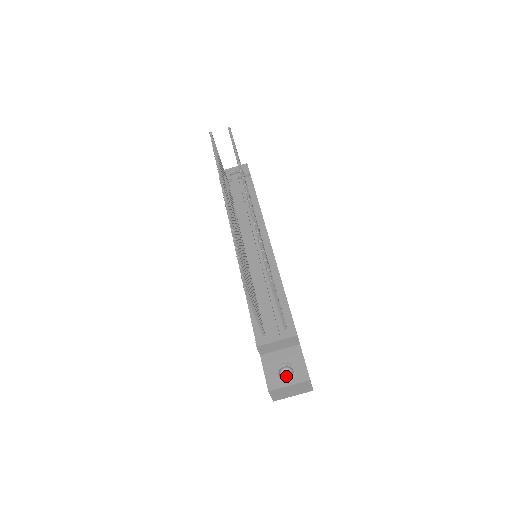
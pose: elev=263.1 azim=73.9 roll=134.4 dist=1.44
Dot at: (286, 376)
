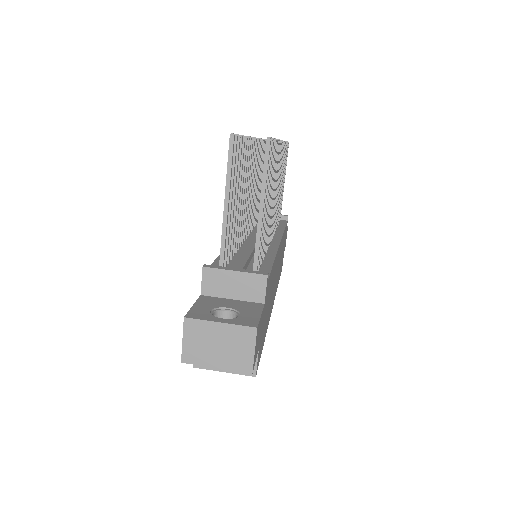
Dot at: occluded
